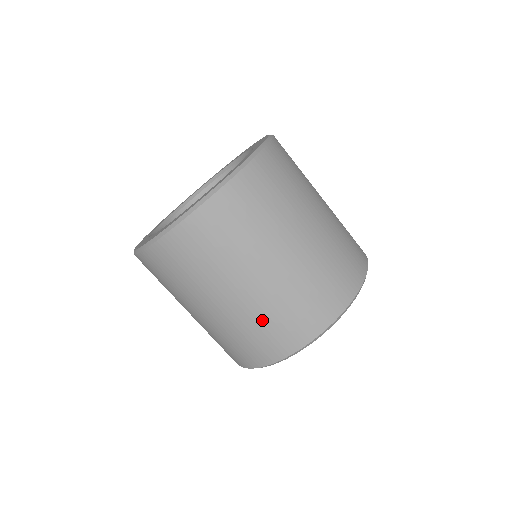
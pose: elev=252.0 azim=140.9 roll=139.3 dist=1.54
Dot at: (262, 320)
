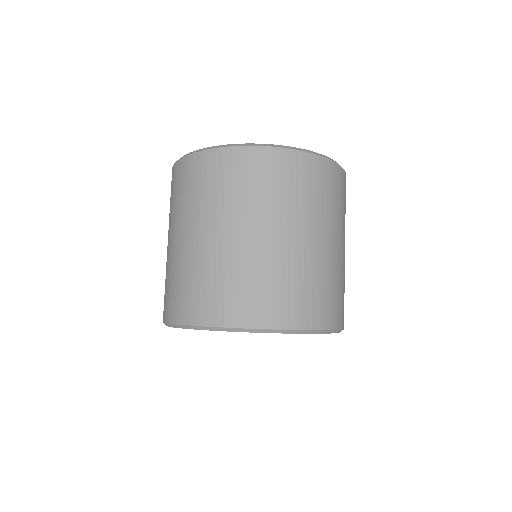
Dot at: (223, 274)
